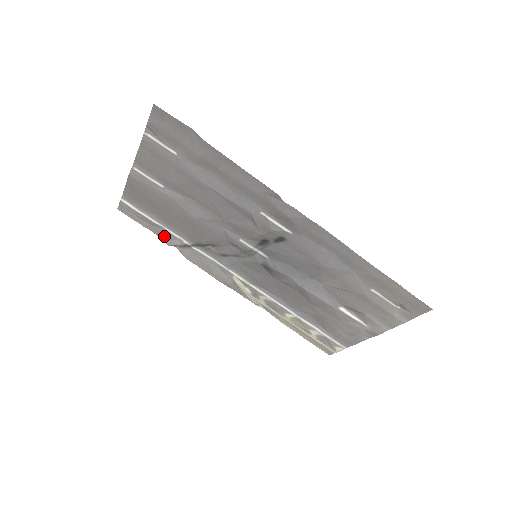
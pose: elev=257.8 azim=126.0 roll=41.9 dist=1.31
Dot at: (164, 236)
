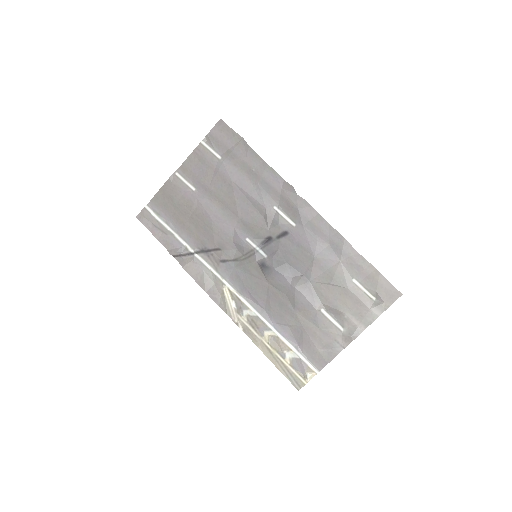
Dot at: (170, 245)
